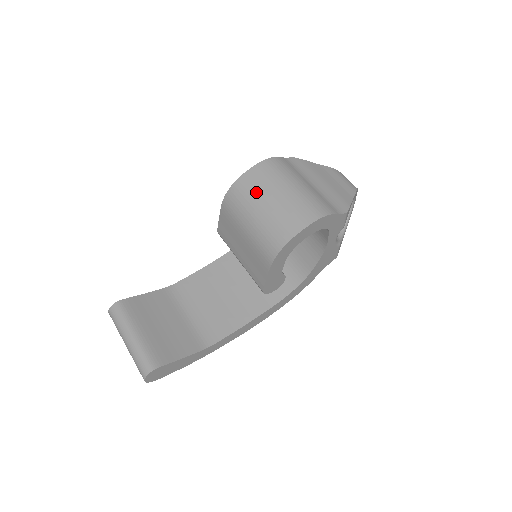
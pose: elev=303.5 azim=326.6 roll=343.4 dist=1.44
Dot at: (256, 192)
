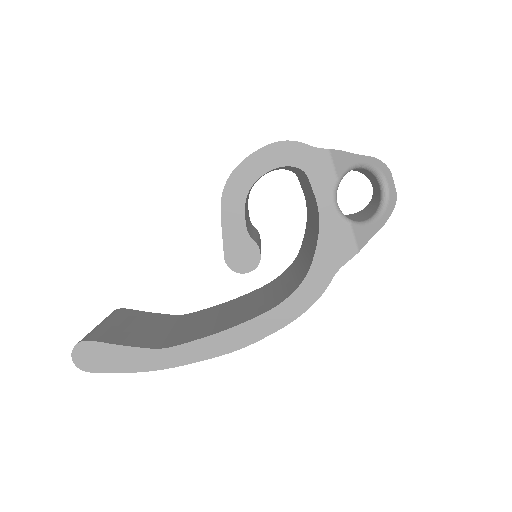
Dot at: occluded
